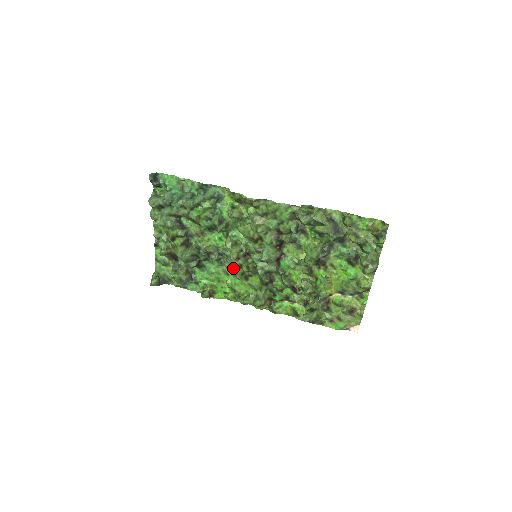
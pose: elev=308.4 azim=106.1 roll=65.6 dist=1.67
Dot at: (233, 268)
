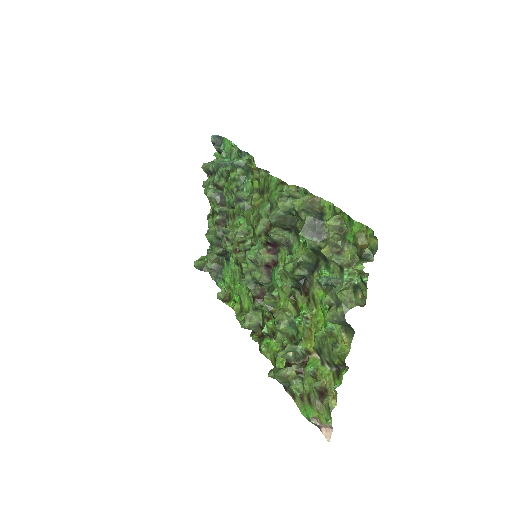
Dot at: occluded
